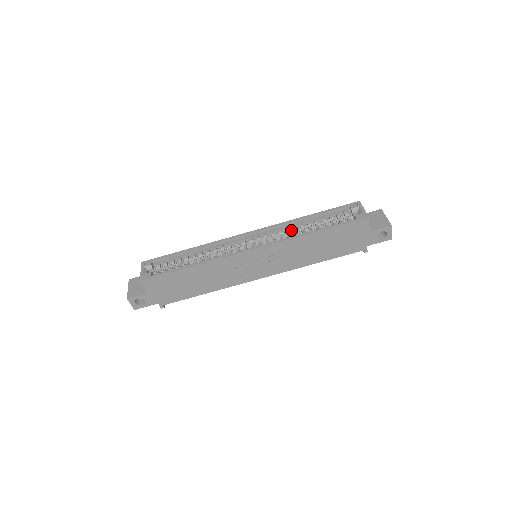
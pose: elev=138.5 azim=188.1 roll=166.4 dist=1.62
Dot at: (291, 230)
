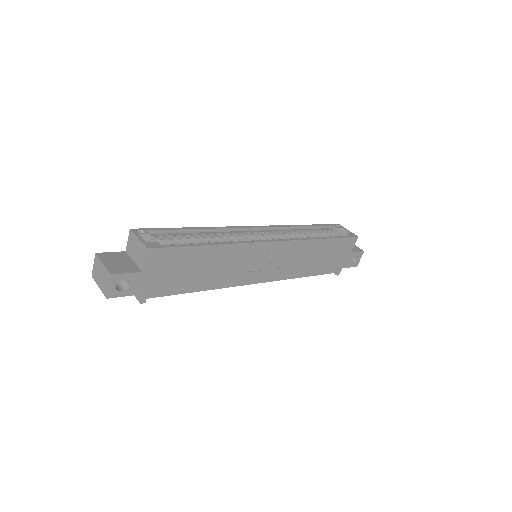
Dot at: occluded
